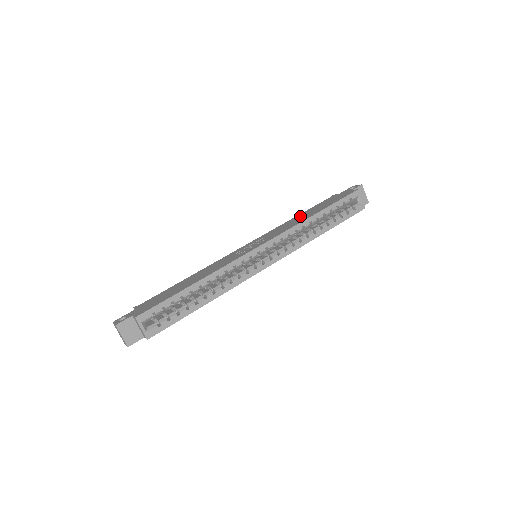
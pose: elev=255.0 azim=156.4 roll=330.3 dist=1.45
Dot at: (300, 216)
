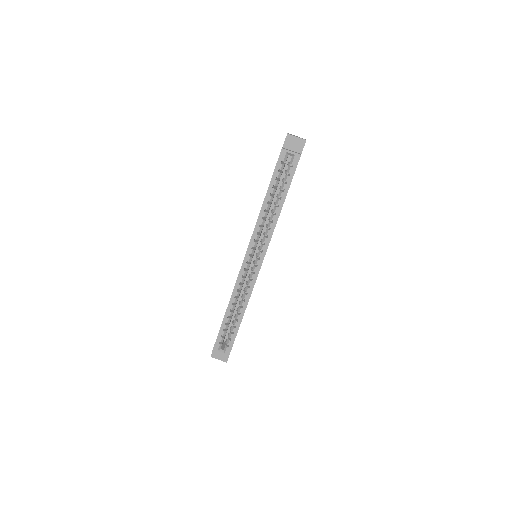
Dot at: occluded
